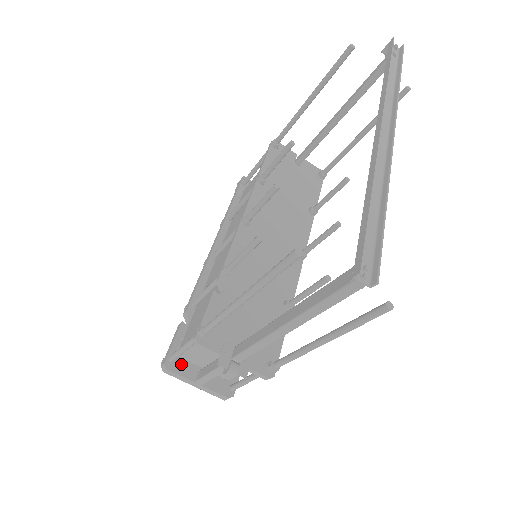
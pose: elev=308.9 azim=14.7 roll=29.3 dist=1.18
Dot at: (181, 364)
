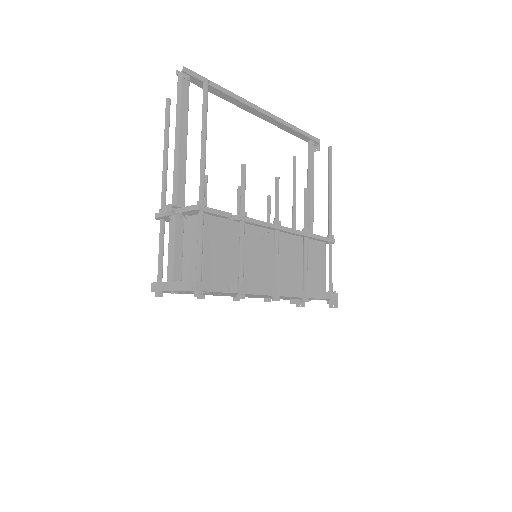
Dot at: occluded
